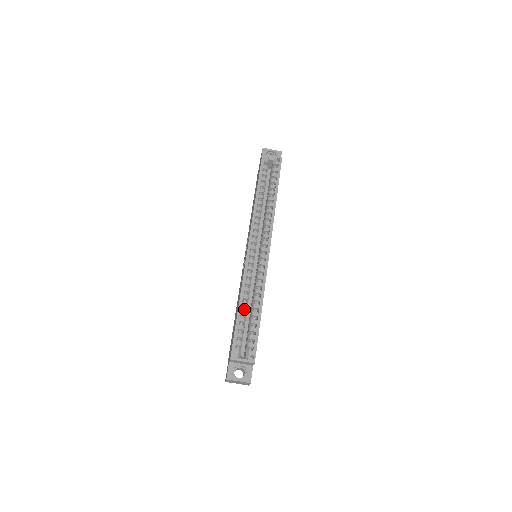
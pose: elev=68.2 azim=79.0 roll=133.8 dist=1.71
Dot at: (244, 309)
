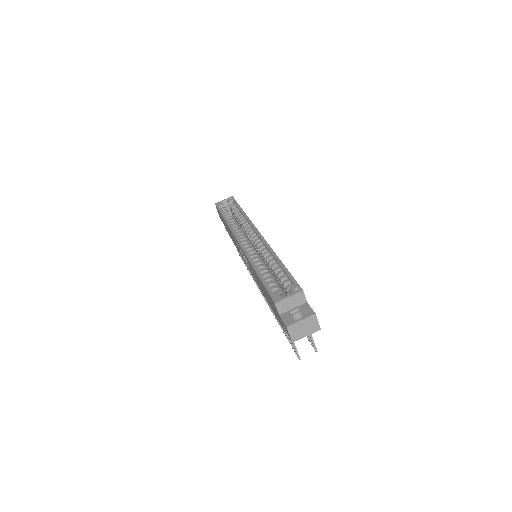
Dot at: (264, 274)
